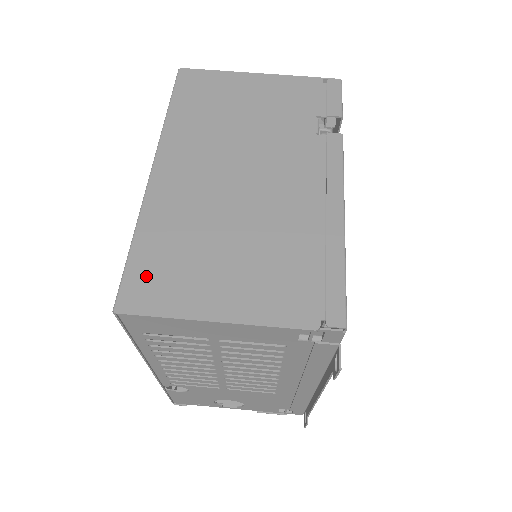
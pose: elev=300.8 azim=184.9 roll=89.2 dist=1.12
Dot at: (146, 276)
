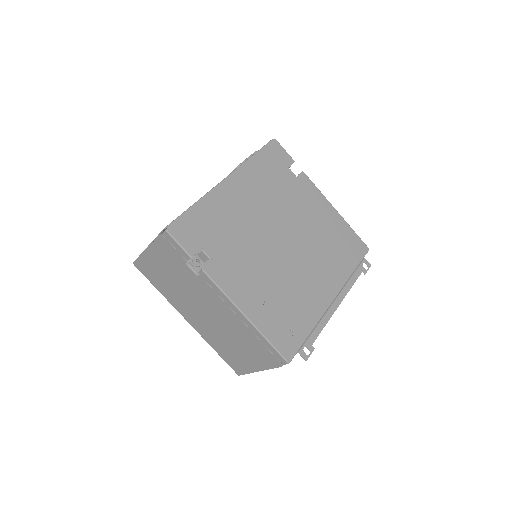
Dot at: (231, 362)
